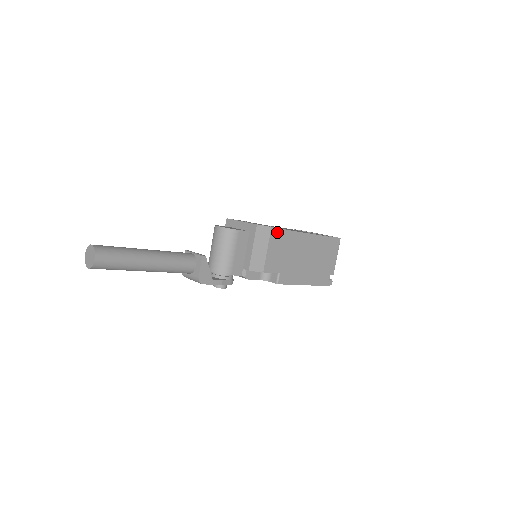
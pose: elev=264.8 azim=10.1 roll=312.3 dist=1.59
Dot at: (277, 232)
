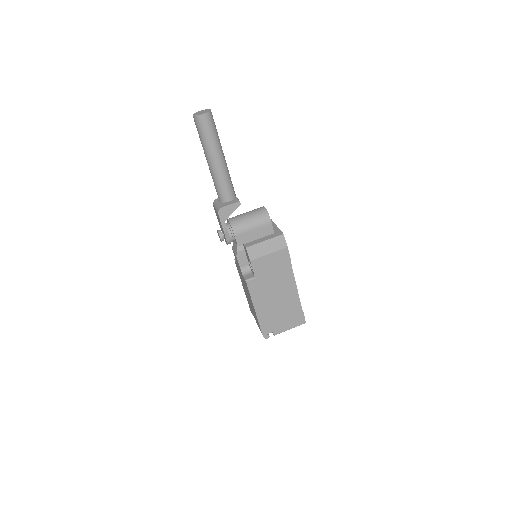
Dot at: (286, 255)
